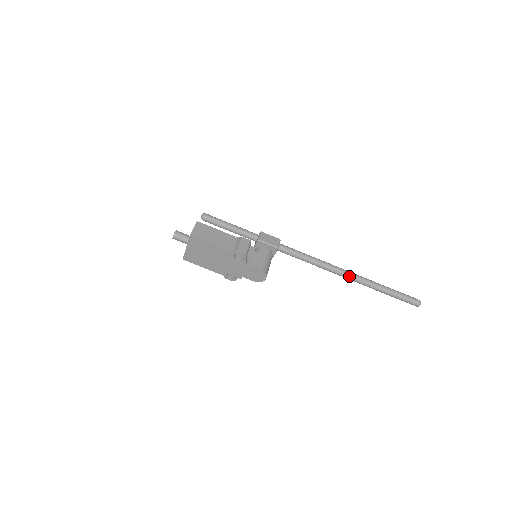
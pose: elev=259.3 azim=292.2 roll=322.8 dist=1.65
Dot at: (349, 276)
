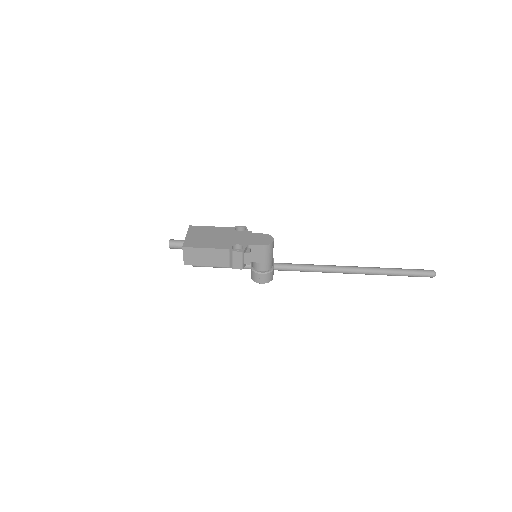
Dot at: (352, 266)
